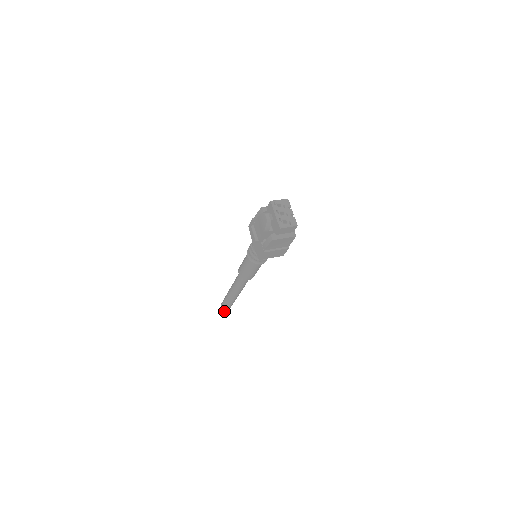
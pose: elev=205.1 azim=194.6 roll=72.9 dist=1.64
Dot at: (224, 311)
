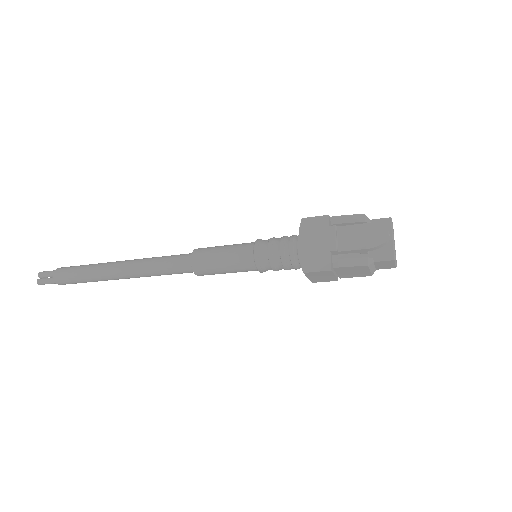
Dot at: (48, 282)
